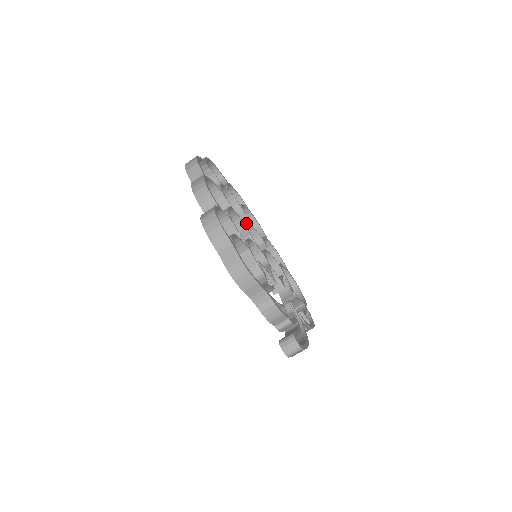
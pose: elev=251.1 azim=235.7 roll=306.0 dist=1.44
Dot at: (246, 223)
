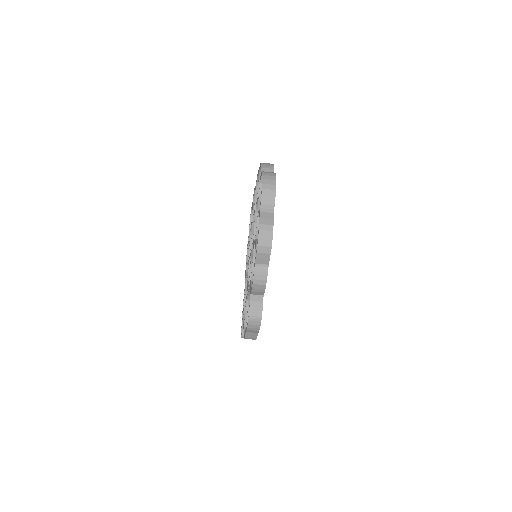
Dot at: occluded
